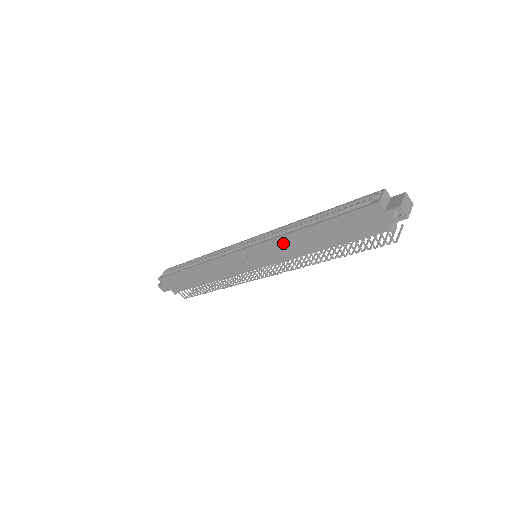
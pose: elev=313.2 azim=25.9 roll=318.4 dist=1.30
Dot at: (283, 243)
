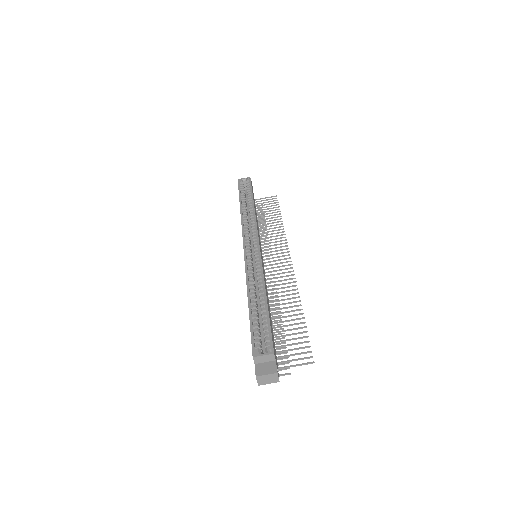
Dot at: occluded
